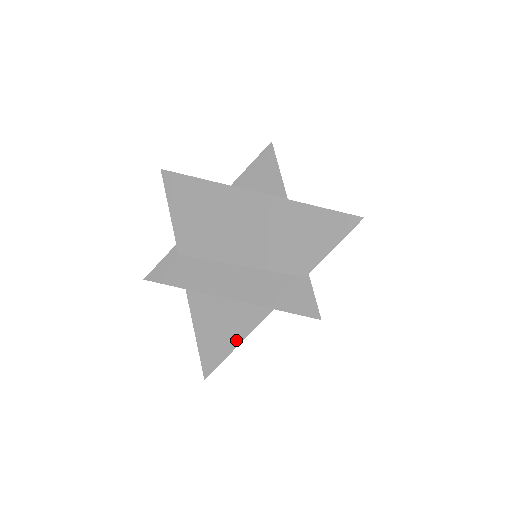
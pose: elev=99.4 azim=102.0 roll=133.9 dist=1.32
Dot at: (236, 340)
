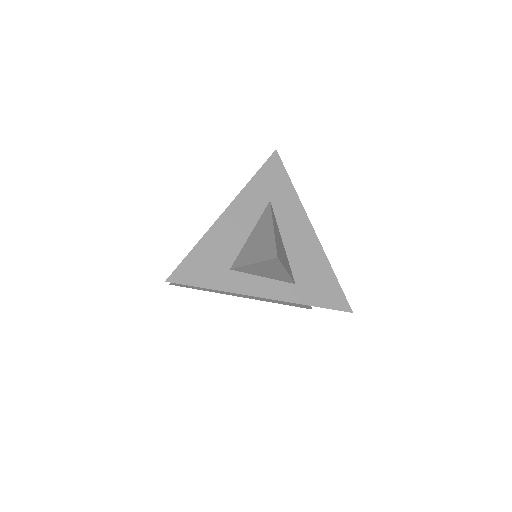
Dot at: occluded
